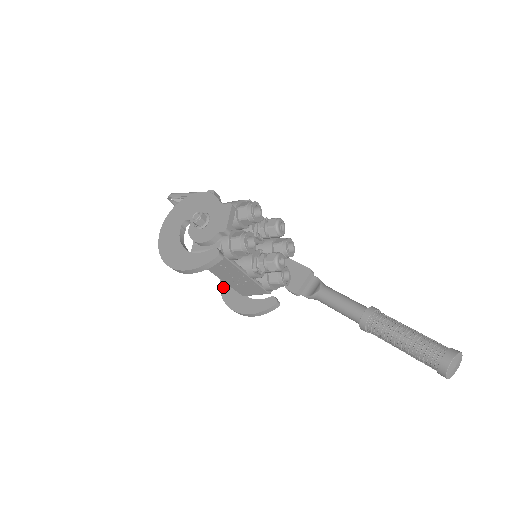
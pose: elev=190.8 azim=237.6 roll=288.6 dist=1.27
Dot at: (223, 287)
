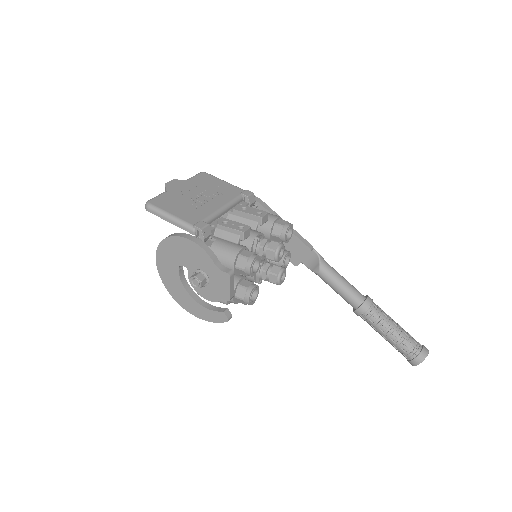
Dot at: occluded
